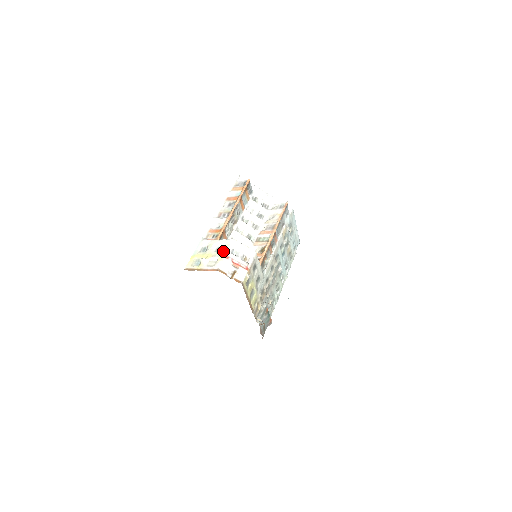
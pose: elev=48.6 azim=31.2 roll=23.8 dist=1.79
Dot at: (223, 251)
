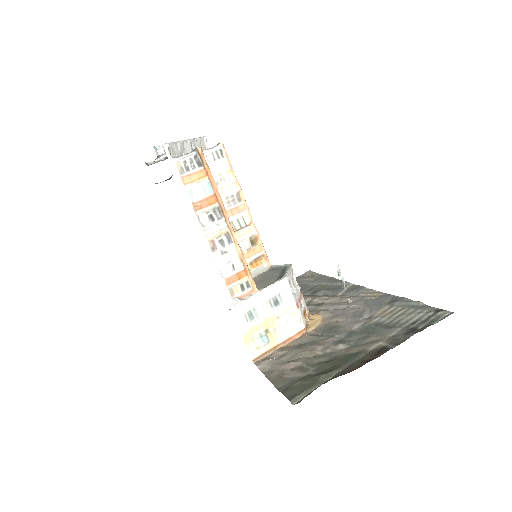
Dot at: (287, 302)
